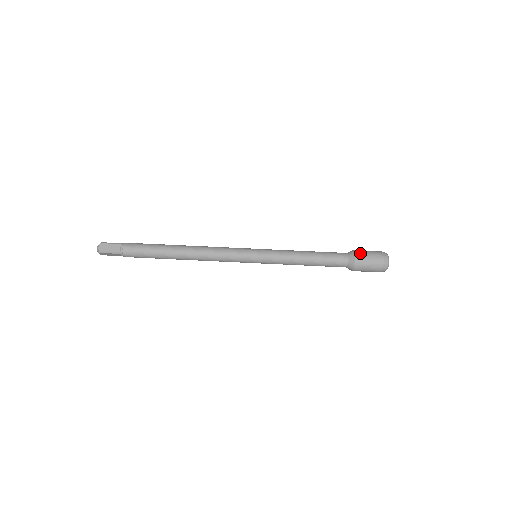
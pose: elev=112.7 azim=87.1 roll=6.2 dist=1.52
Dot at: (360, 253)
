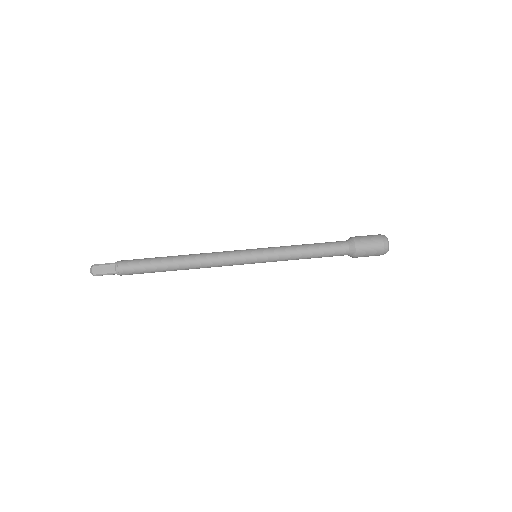
Dot at: (360, 241)
